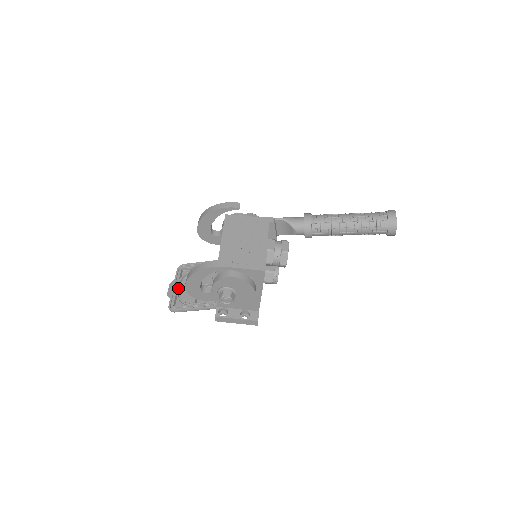
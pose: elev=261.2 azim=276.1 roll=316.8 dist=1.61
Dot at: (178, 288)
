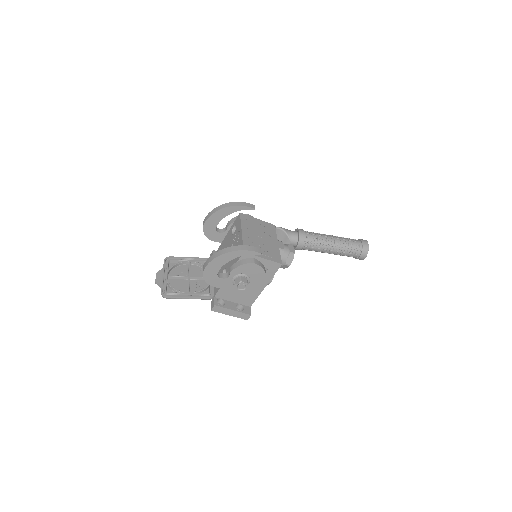
Dot at: (167, 277)
